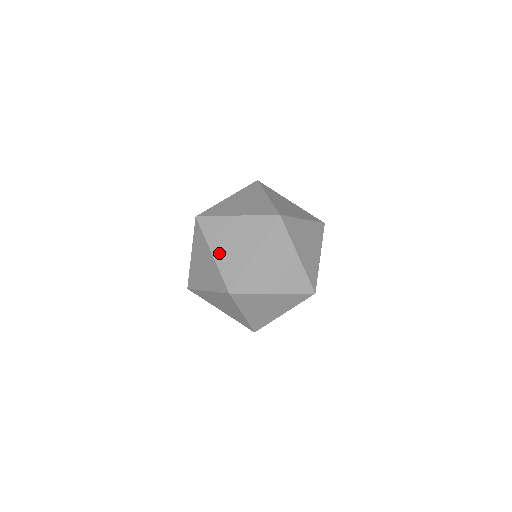
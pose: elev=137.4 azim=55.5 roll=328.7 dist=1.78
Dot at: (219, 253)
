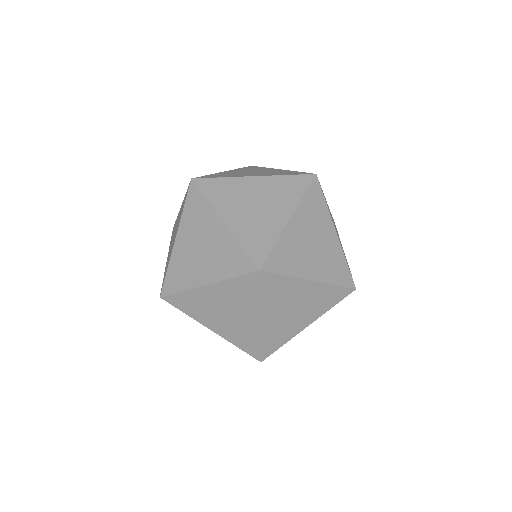
Dot at: (181, 246)
